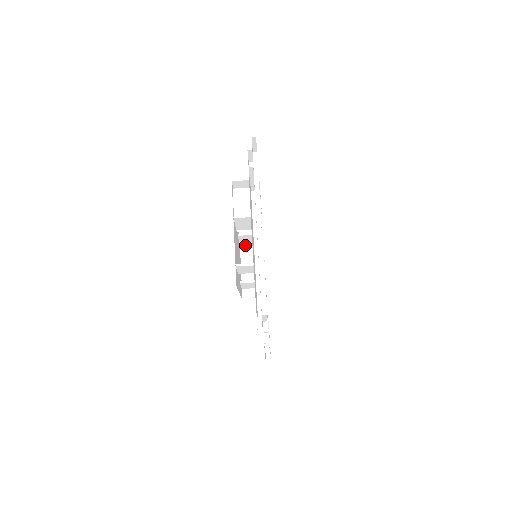
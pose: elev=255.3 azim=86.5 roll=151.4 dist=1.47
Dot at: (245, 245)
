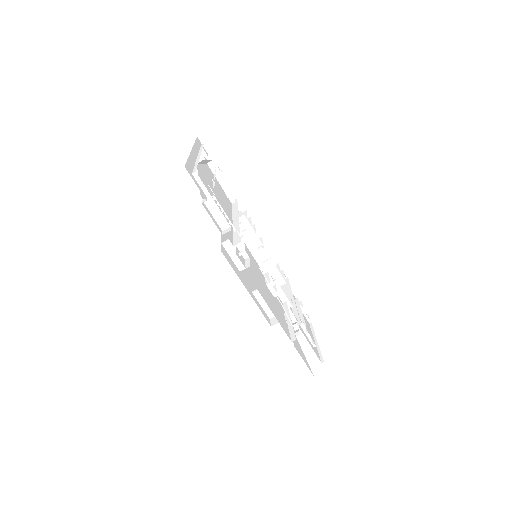
Dot at: occluded
